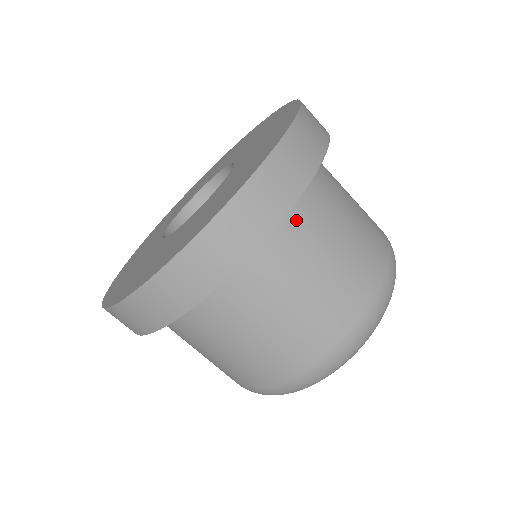
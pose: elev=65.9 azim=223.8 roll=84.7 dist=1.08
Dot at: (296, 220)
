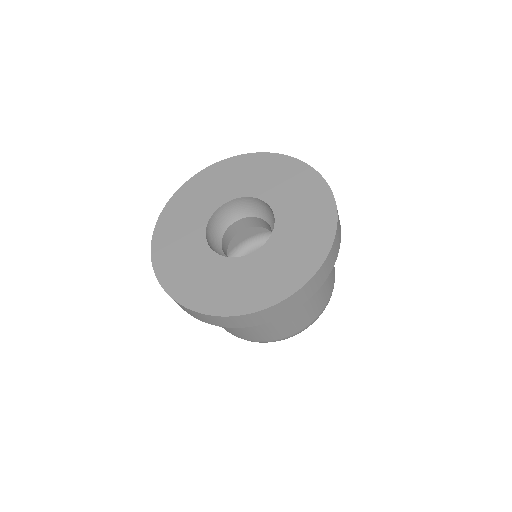
Dot at: occluded
